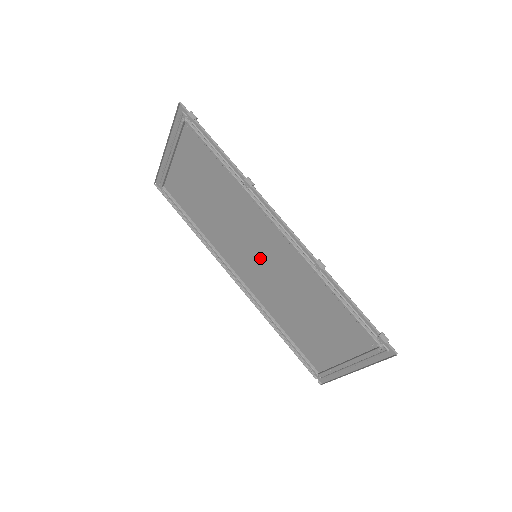
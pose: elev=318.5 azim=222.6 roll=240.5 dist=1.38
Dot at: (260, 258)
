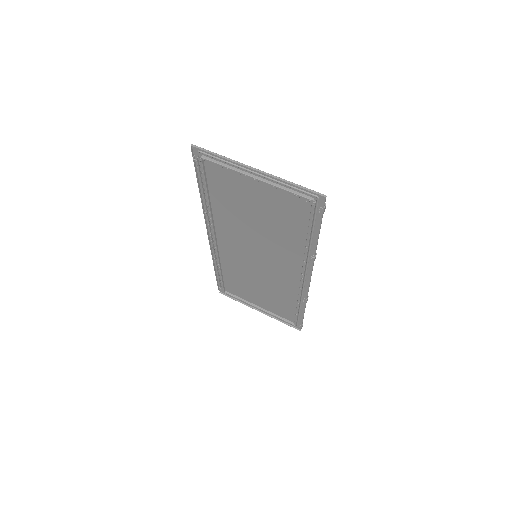
Dot at: (258, 259)
